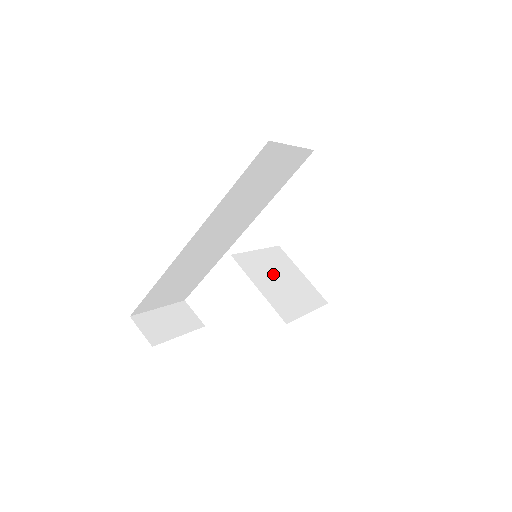
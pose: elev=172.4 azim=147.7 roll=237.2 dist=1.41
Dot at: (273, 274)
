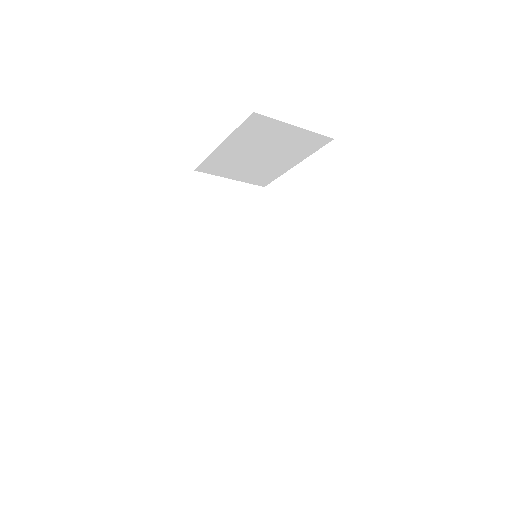
Dot at: occluded
